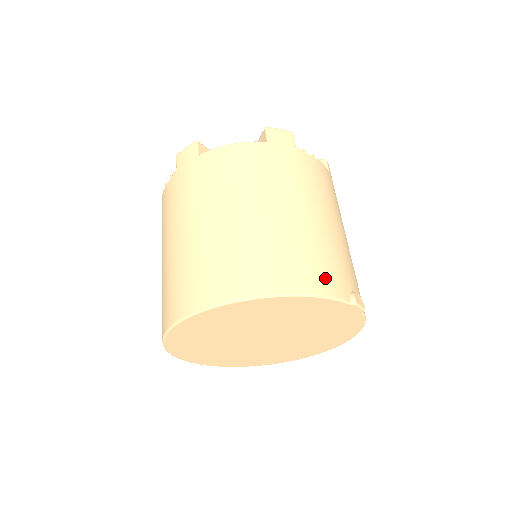
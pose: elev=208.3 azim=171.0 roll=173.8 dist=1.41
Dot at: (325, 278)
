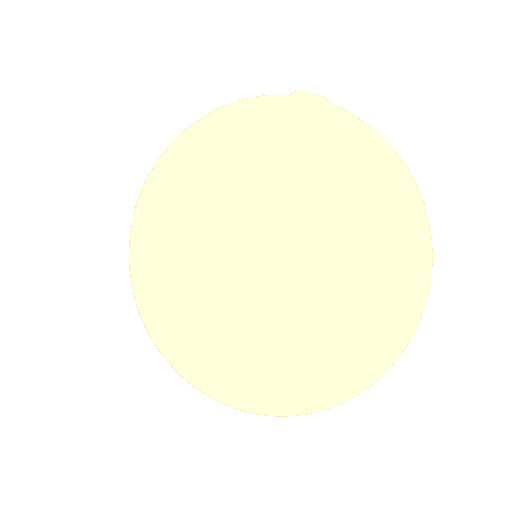
Dot at: occluded
